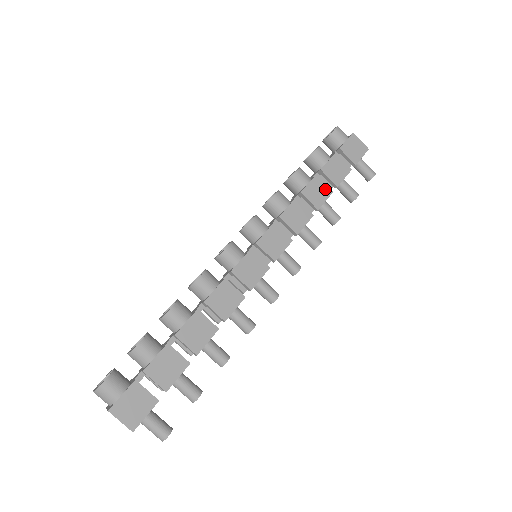
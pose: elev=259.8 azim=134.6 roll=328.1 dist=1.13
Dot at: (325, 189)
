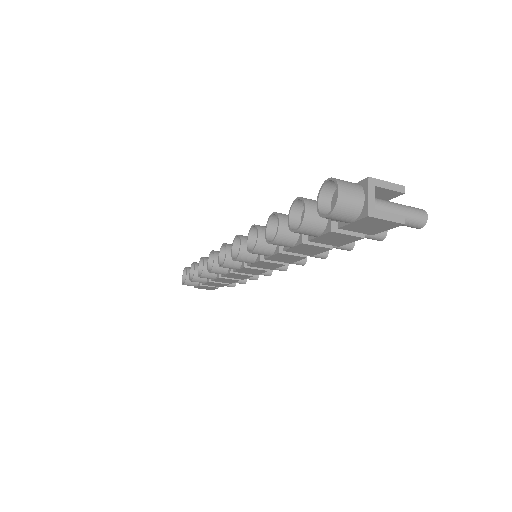
Dot at: (319, 248)
